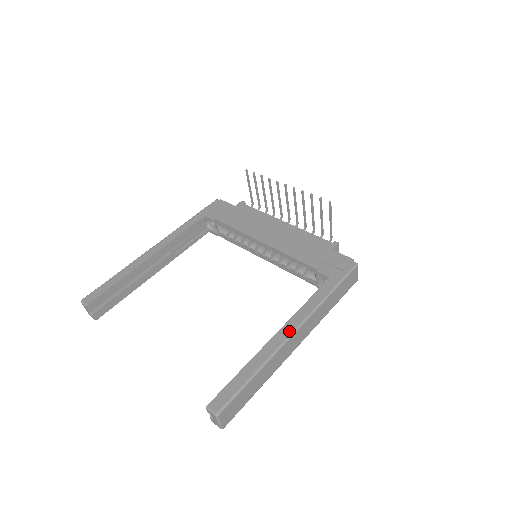
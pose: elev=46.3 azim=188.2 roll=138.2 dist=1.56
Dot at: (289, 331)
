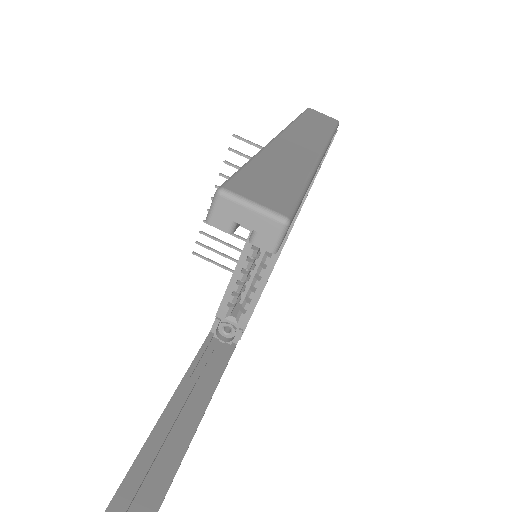
Dot at: occluded
